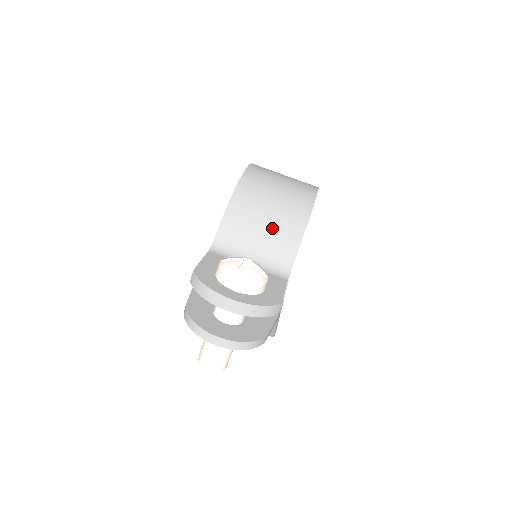
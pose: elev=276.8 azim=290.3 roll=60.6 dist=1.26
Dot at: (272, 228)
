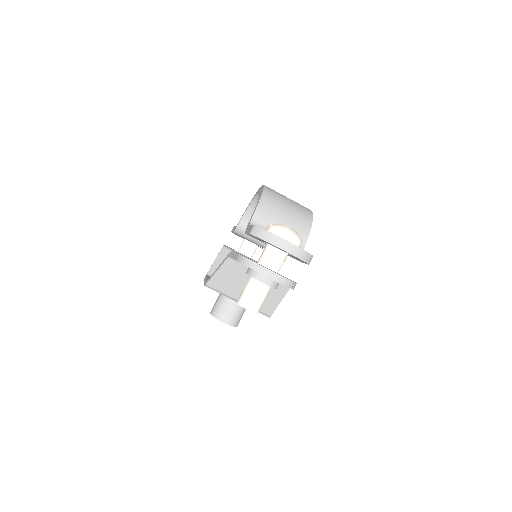
Dot at: (290, 220)
